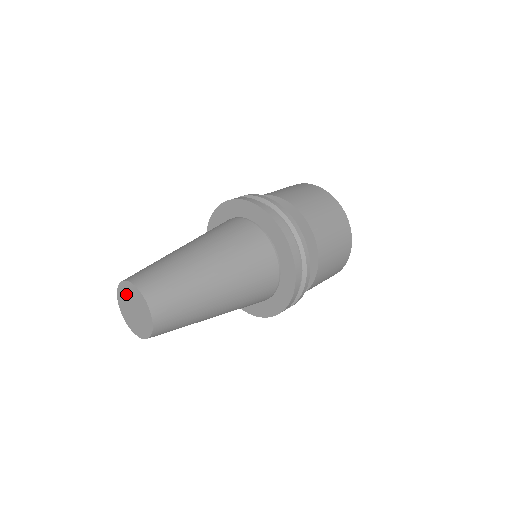
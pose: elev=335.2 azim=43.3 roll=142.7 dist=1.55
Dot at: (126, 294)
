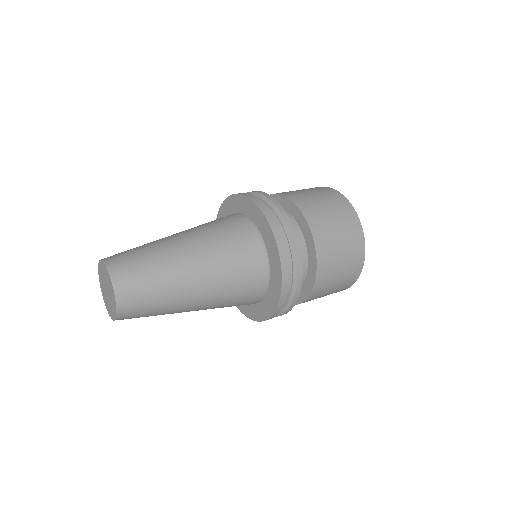
Dot at: (102, 284)
